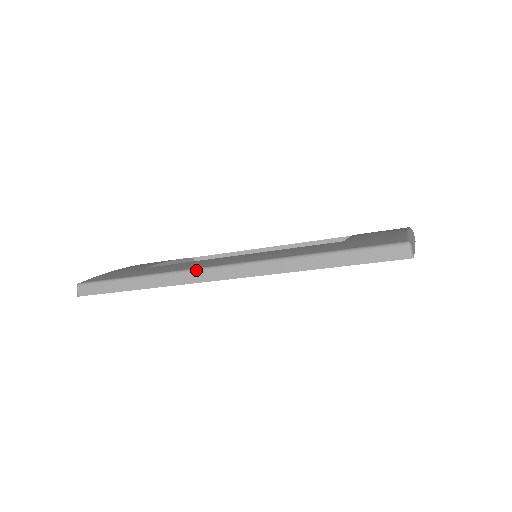
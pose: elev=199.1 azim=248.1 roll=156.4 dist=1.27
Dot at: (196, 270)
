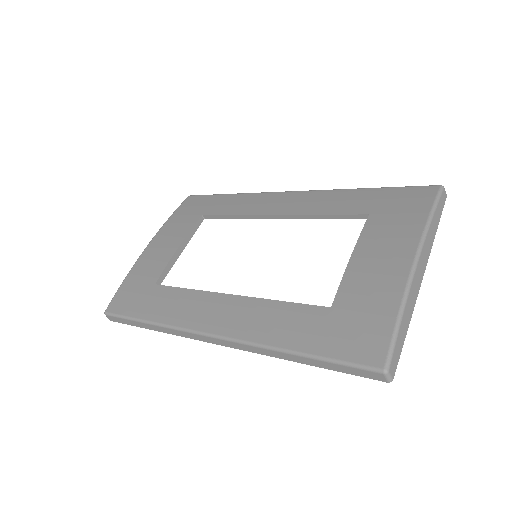
Dot at: (193, 333)
